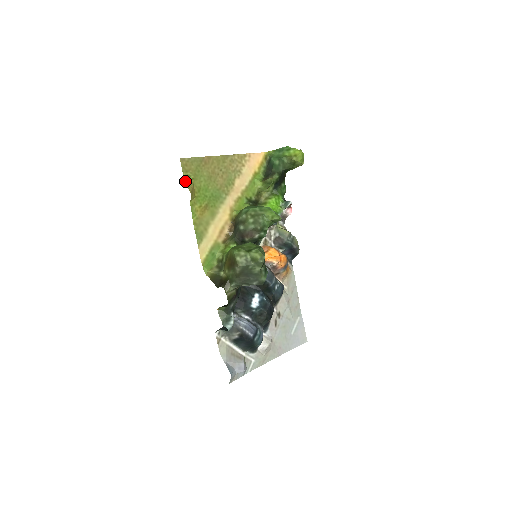
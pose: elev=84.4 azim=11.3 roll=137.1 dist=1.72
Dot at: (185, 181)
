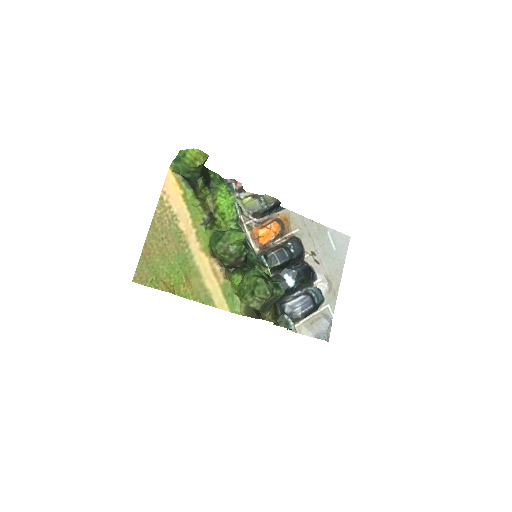
Dot at: (155, 288)
